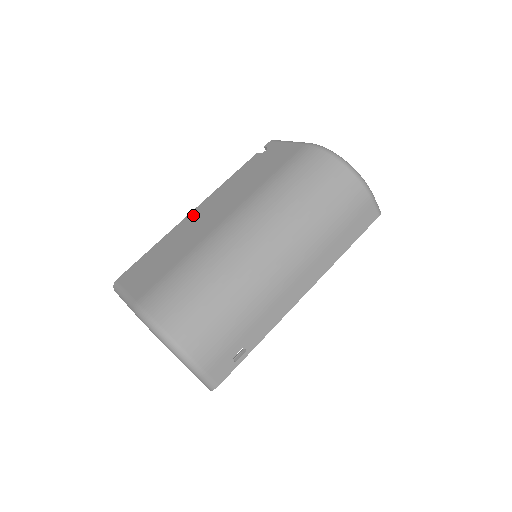
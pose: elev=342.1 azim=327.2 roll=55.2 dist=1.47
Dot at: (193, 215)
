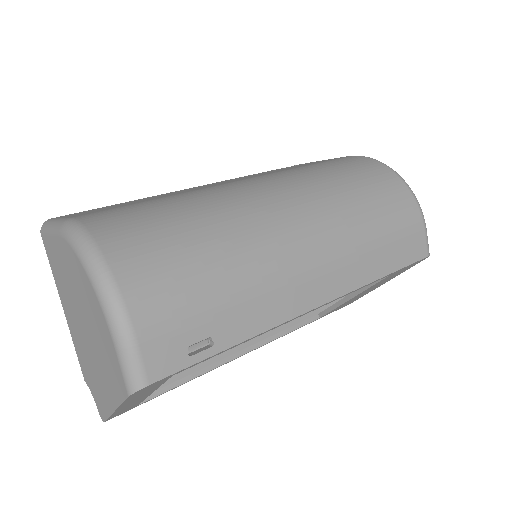
Dot at: occluded
